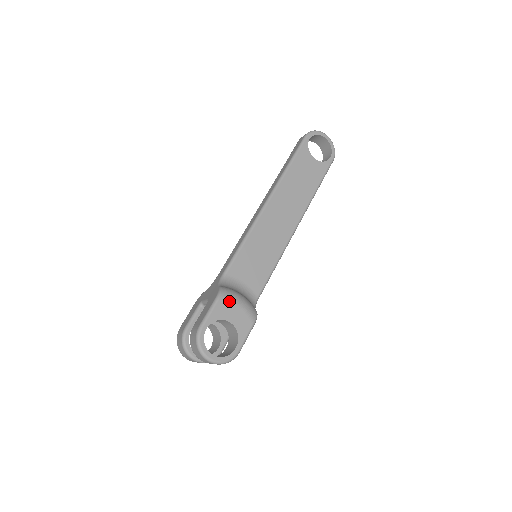
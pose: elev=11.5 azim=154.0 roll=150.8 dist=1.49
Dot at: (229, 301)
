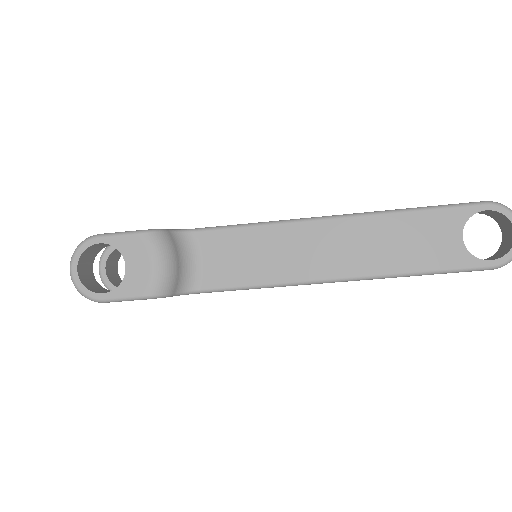
Dot at: (148, 247)
